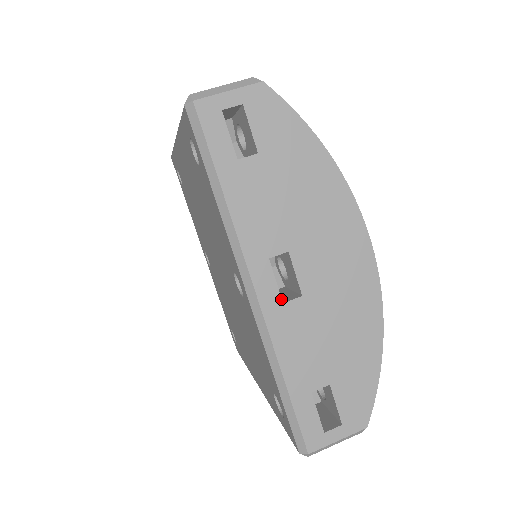
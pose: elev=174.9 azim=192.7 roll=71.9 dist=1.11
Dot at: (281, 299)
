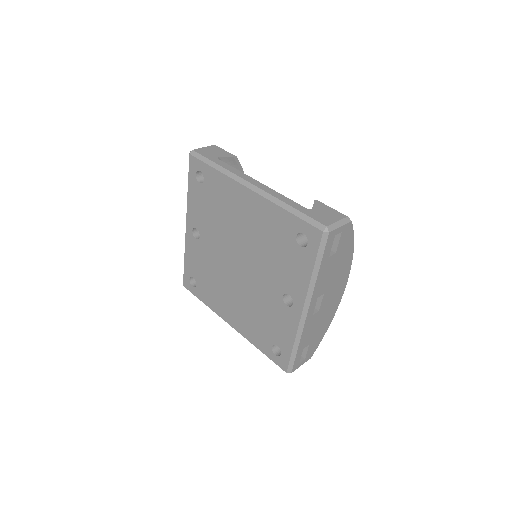
Dot at: (313, 314)
